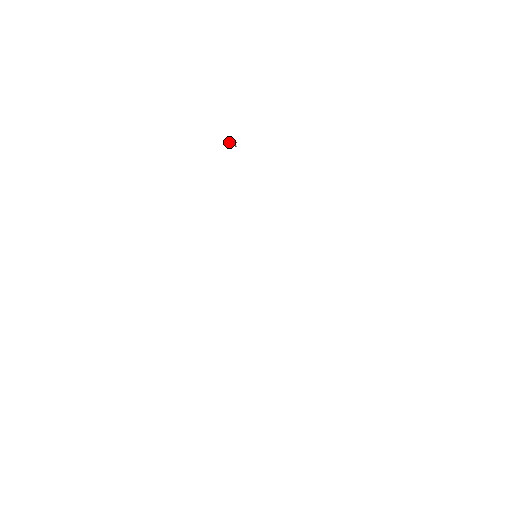
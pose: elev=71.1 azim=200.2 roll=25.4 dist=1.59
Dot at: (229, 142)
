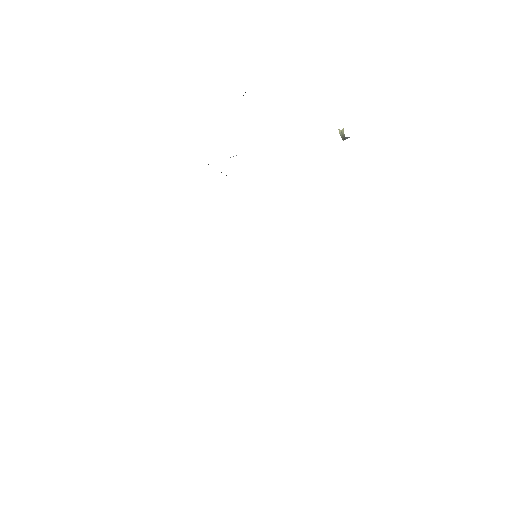
Dot at: (341, 130)
